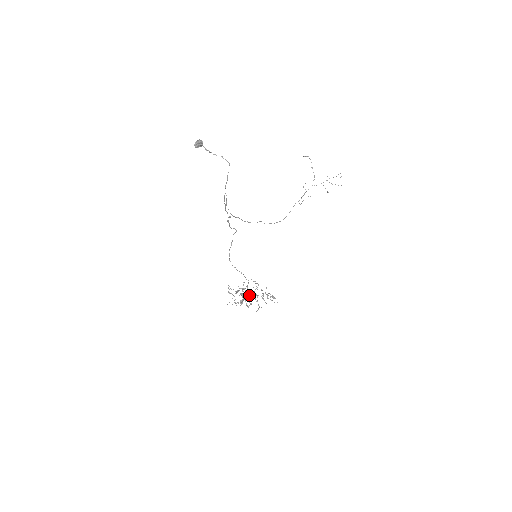
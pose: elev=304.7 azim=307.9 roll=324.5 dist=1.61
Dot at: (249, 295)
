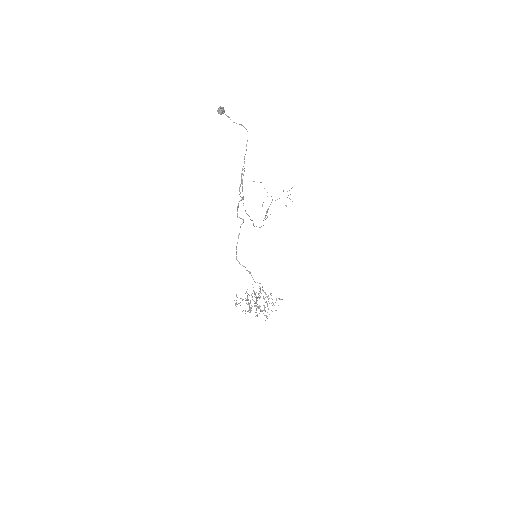
Dot at: occluded
